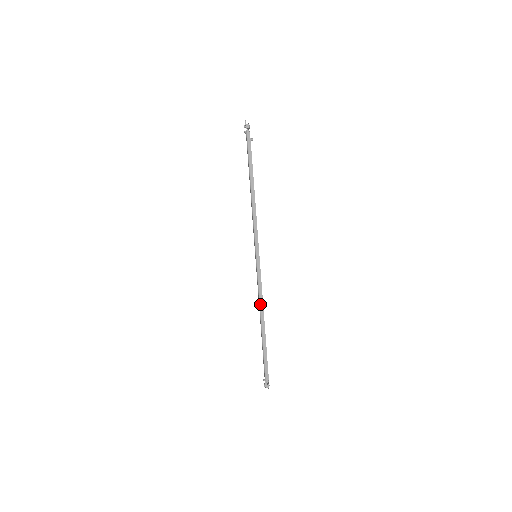
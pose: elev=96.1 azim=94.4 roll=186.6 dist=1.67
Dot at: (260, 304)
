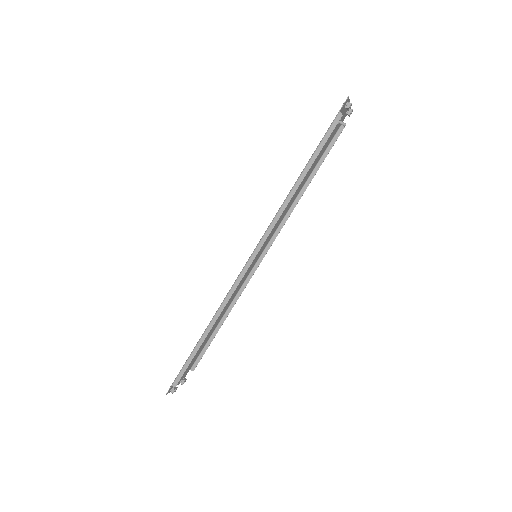
Dot at: (219, 309)
